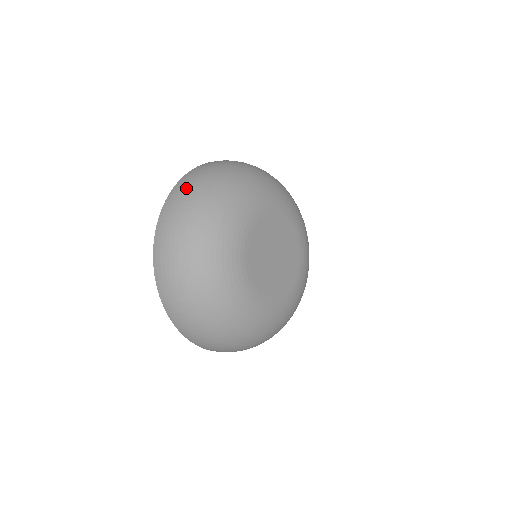
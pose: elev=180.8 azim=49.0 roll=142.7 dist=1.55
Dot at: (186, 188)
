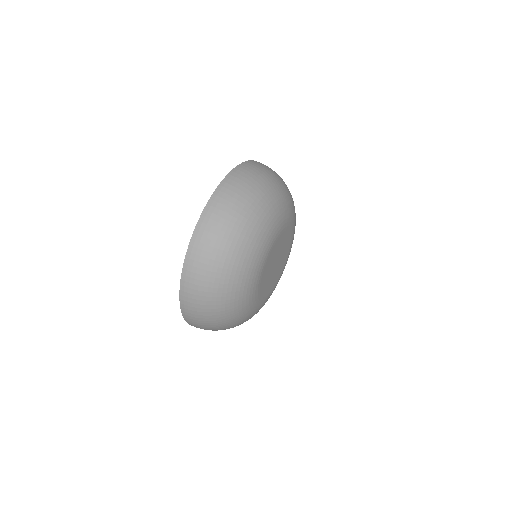
Dot at: (195, 310)
